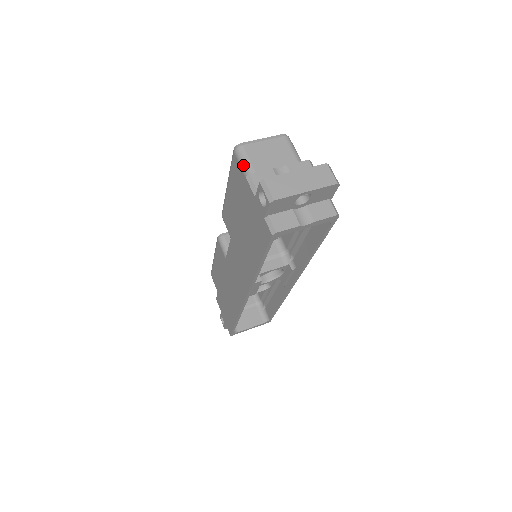
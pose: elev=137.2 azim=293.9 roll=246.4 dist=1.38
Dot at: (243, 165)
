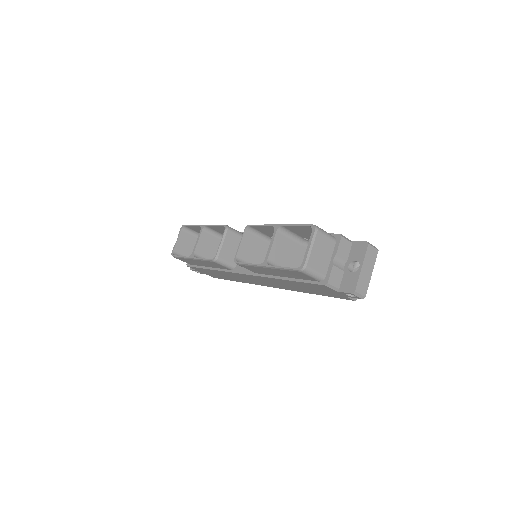
Dot at: (313, 277)
